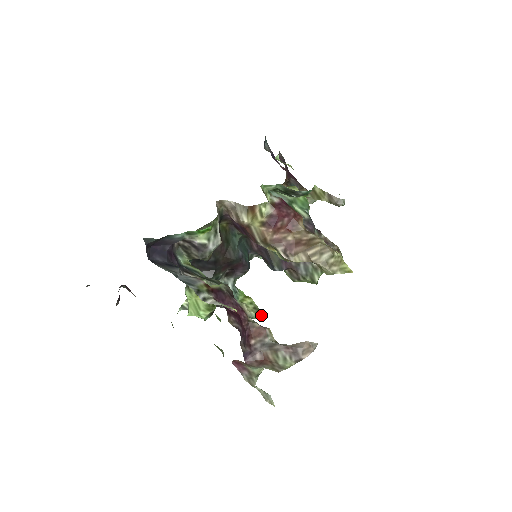
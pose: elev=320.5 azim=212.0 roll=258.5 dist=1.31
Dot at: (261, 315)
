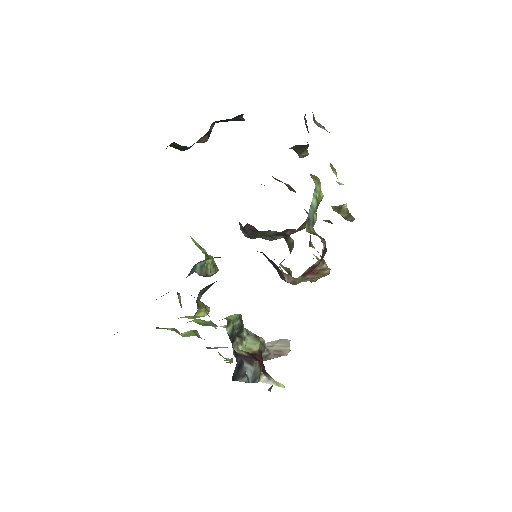
Dot at: occluded
